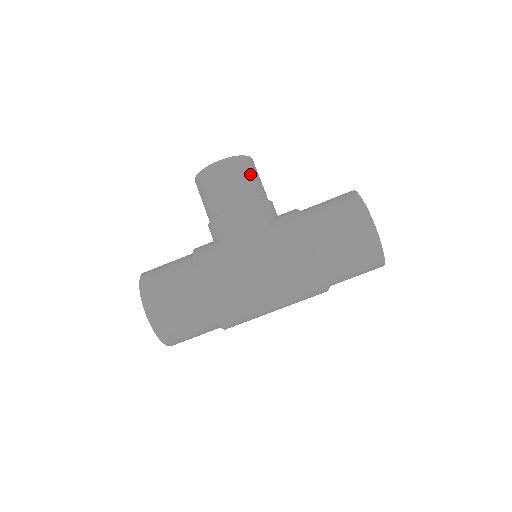
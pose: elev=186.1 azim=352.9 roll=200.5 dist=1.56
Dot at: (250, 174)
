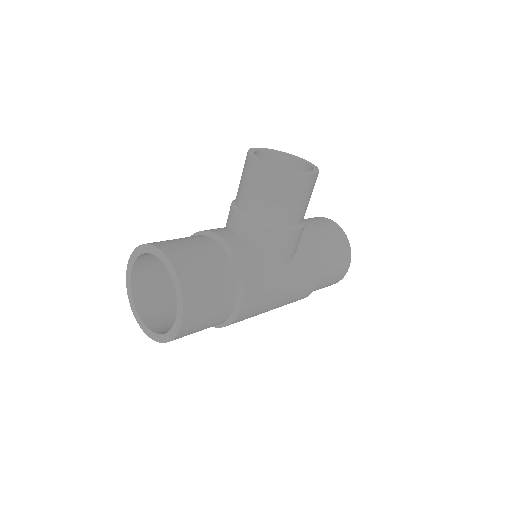
Dot at: occluded
